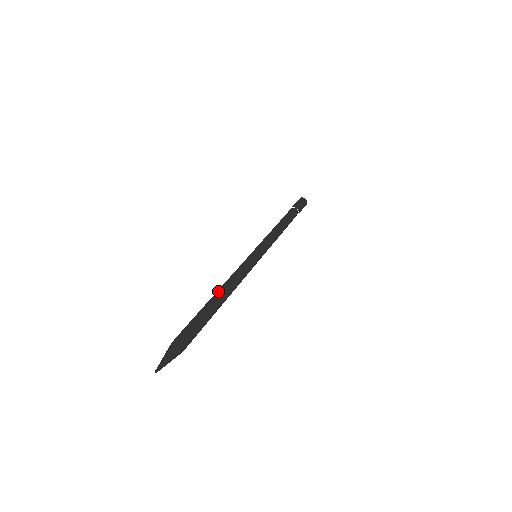
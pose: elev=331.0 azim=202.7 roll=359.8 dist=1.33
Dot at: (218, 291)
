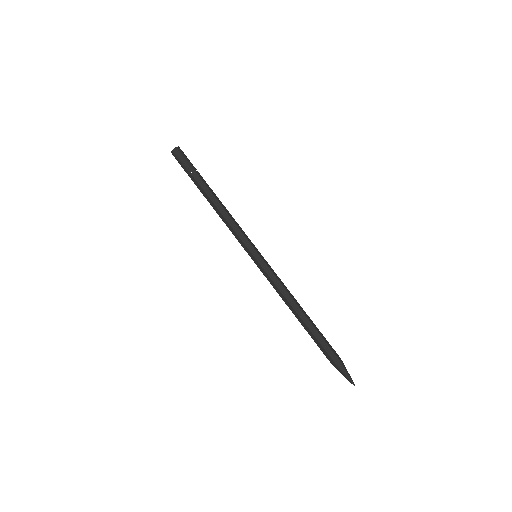
Dot at: (295, 316)
